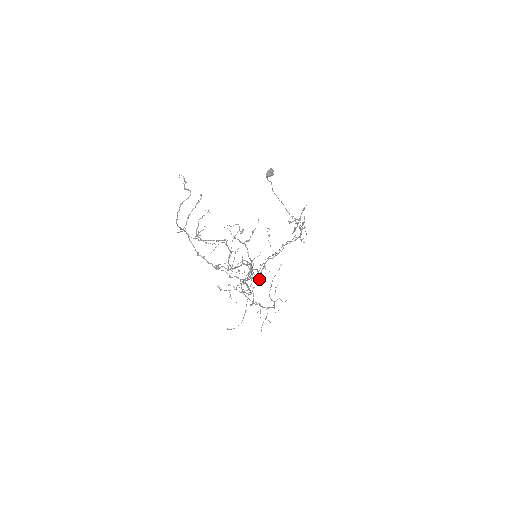
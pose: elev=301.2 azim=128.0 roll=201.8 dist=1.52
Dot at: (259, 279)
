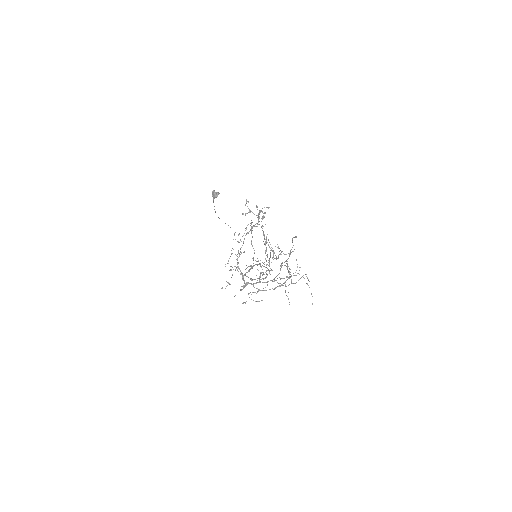
Dot at: occluded
